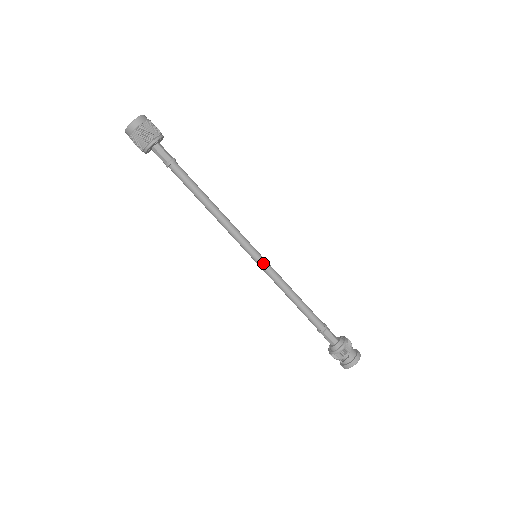
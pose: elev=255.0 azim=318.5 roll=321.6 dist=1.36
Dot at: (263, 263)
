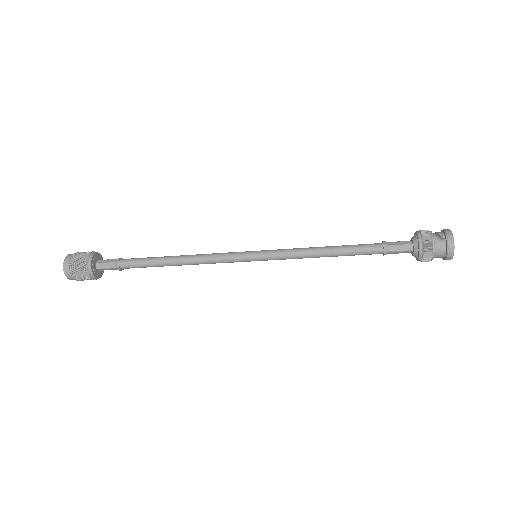
Dot at: (267, 260)
